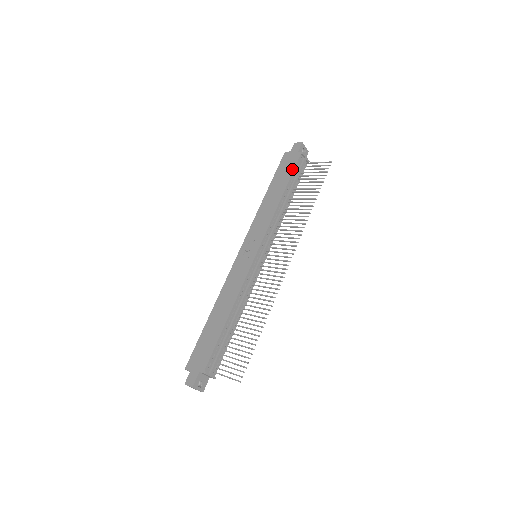
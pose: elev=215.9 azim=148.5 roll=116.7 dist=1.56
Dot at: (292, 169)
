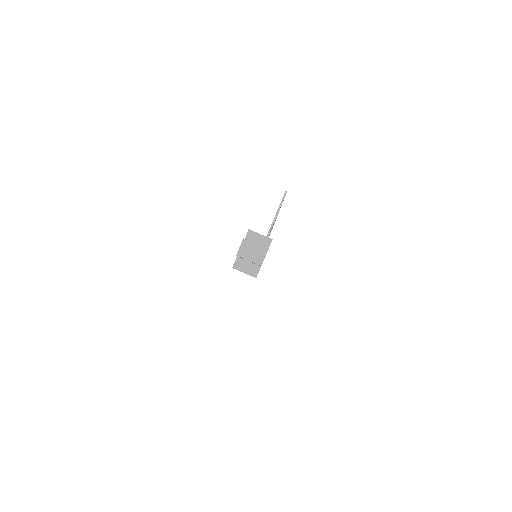
Dot at: occluded
